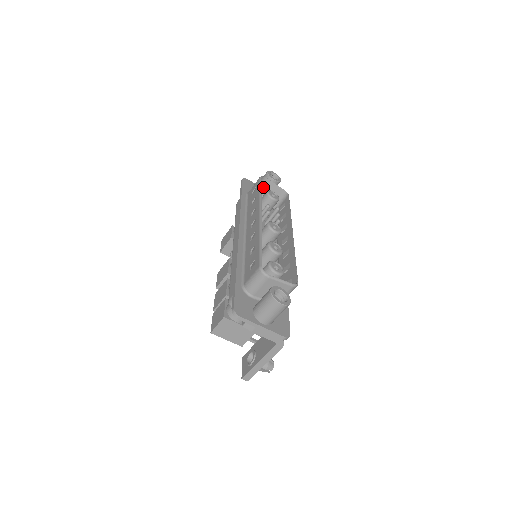
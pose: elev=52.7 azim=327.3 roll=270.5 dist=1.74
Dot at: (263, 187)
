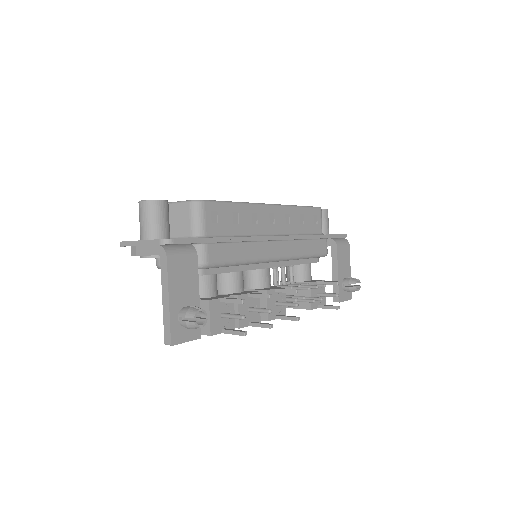
Dot at: occluded
